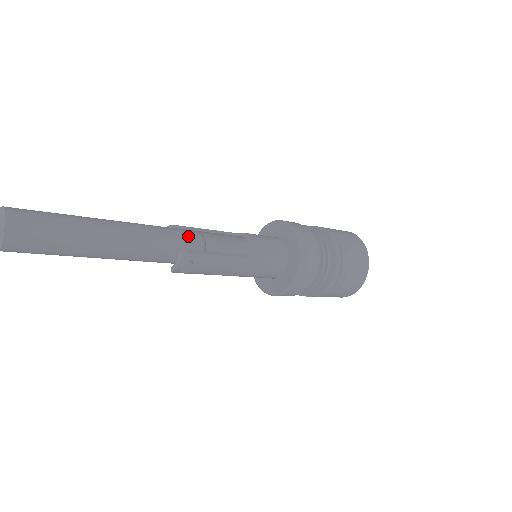
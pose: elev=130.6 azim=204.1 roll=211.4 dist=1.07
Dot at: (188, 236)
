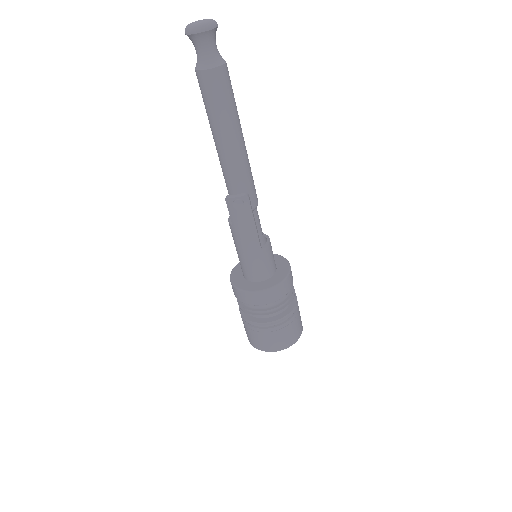
Dot at: occluded
